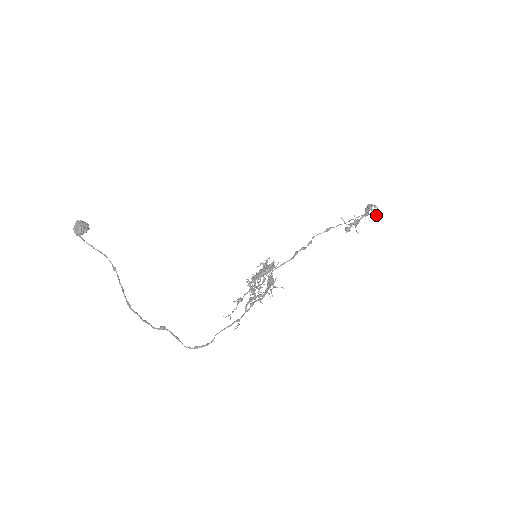
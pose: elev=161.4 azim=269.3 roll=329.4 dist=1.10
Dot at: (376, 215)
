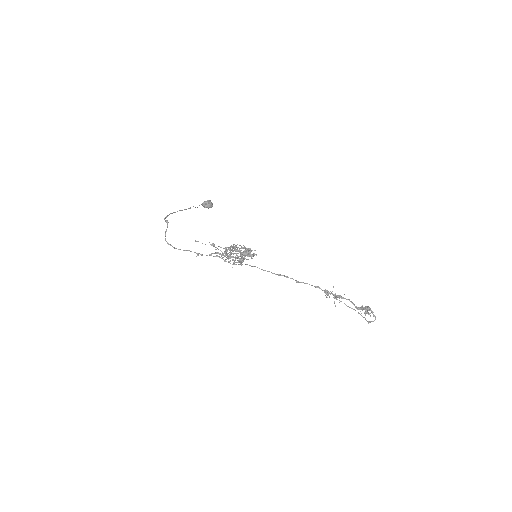
Dot at: (369, 321)
